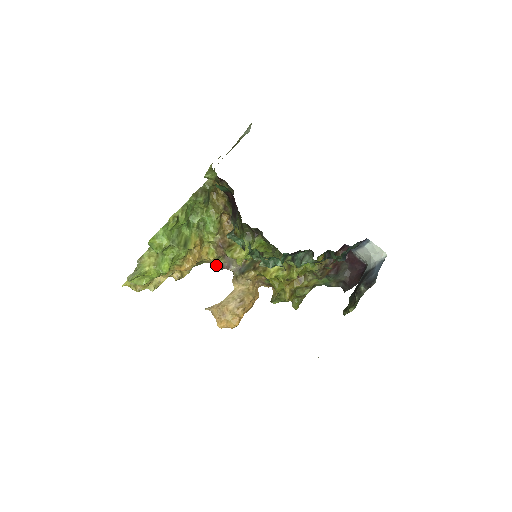
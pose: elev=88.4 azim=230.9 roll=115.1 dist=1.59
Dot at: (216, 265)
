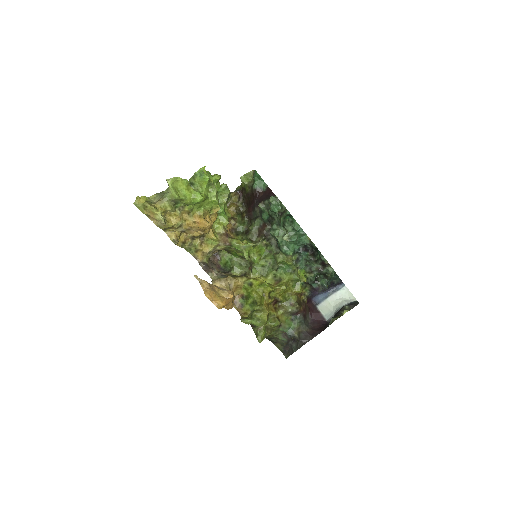
Dot at: (201, 262)
